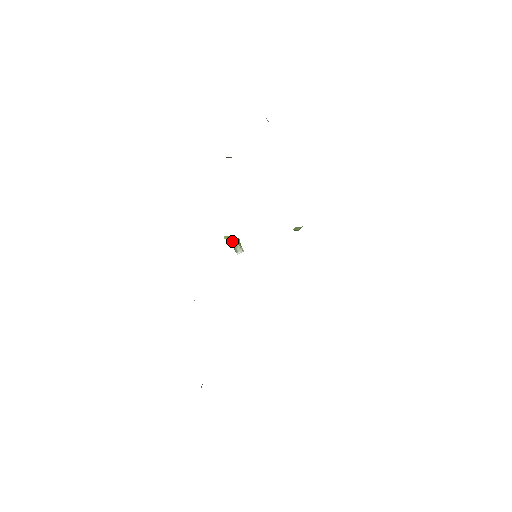
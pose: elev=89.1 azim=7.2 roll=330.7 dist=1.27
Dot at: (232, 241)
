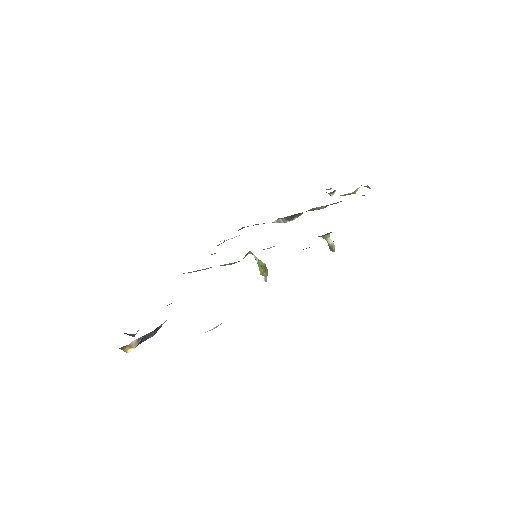
Dot at: (266, 274)
